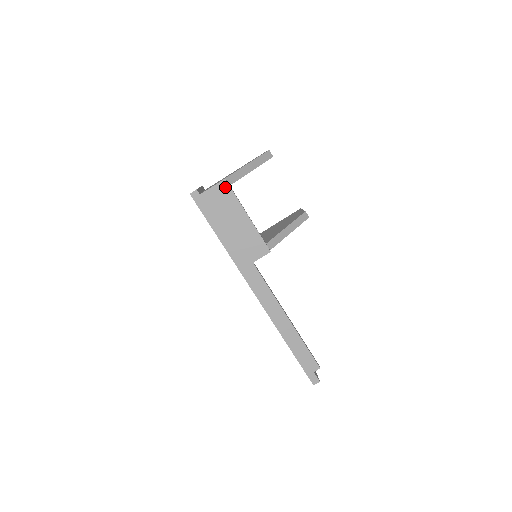
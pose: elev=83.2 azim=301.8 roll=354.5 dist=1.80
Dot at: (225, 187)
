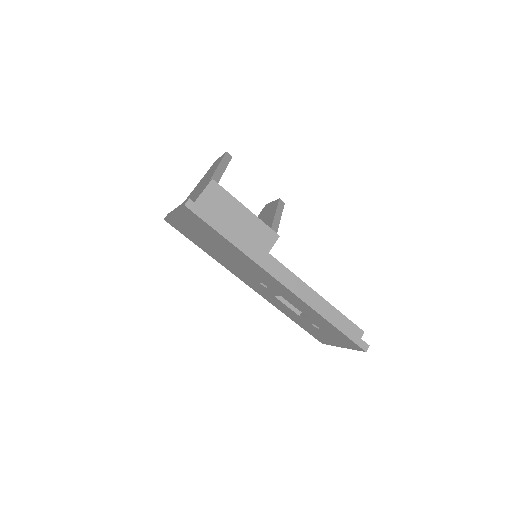
Dot at: (215, 187)
